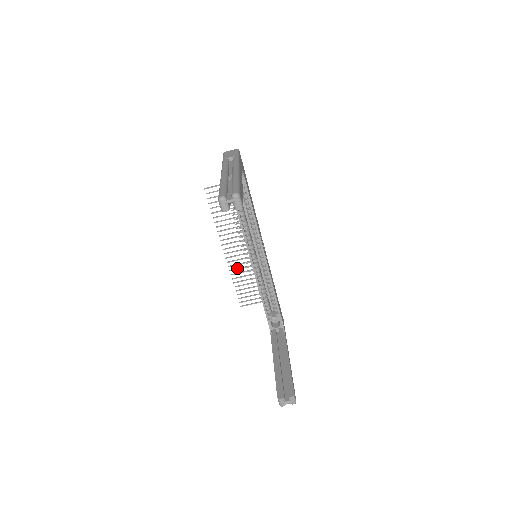
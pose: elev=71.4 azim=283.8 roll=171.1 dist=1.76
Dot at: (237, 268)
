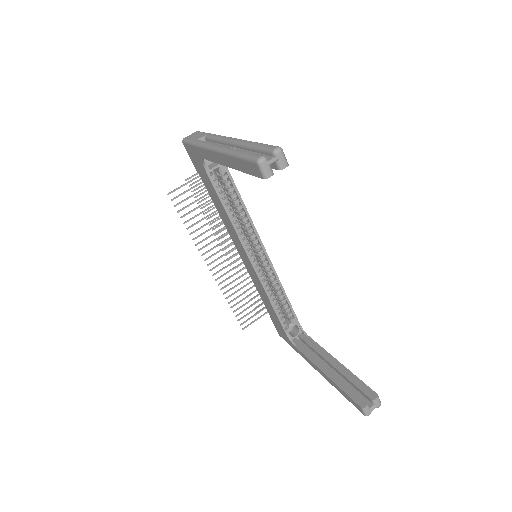
Dot at: occluded
